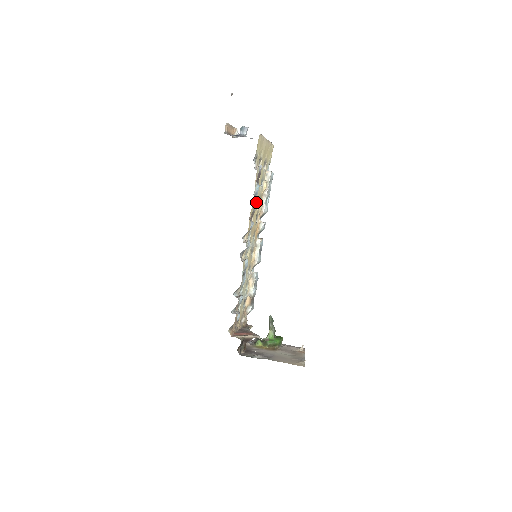
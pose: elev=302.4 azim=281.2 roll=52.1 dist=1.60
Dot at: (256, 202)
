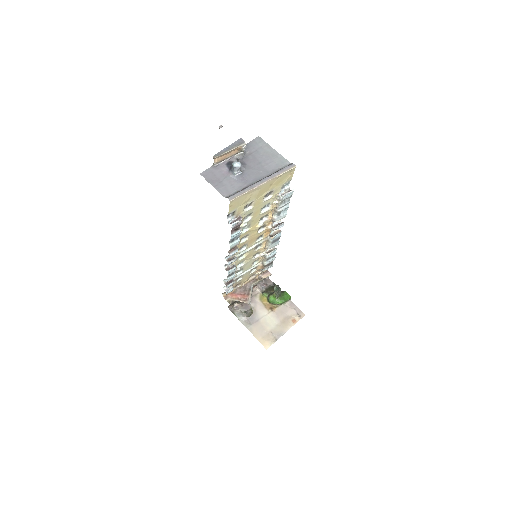
Dot at: (253, 225)
